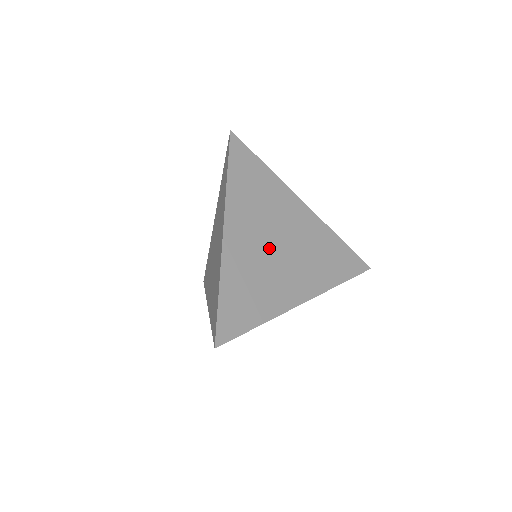
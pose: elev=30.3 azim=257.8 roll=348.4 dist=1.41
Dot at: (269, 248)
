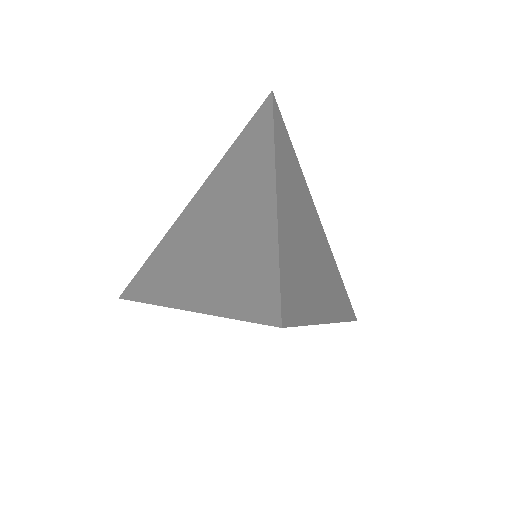
Dot at: (305, 236)
